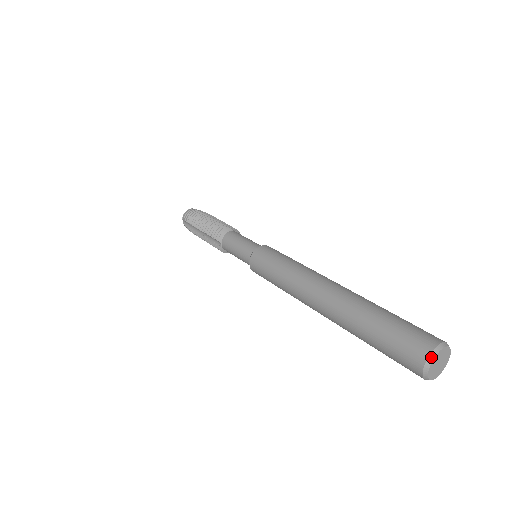
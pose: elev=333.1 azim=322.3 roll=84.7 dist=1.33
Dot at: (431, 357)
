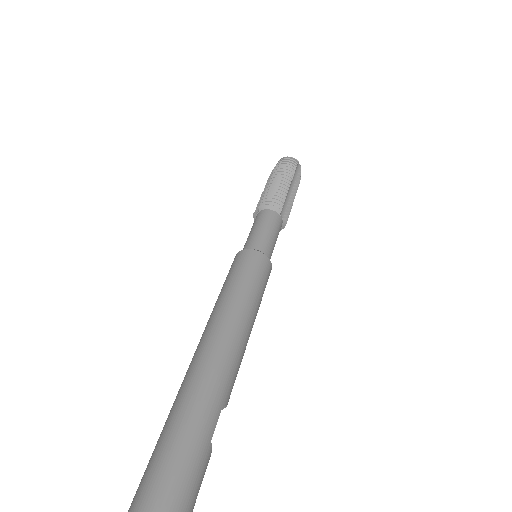
Dot at: out of frame
